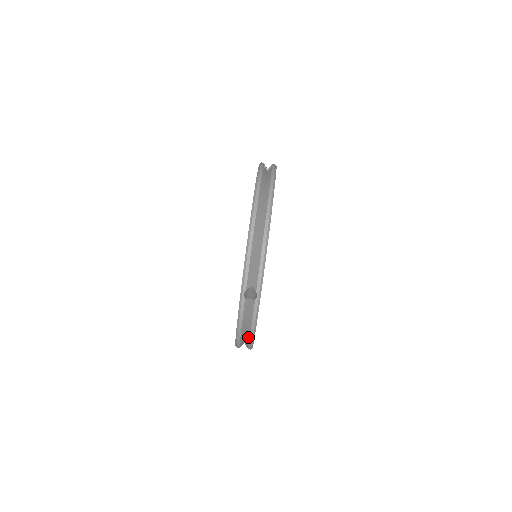
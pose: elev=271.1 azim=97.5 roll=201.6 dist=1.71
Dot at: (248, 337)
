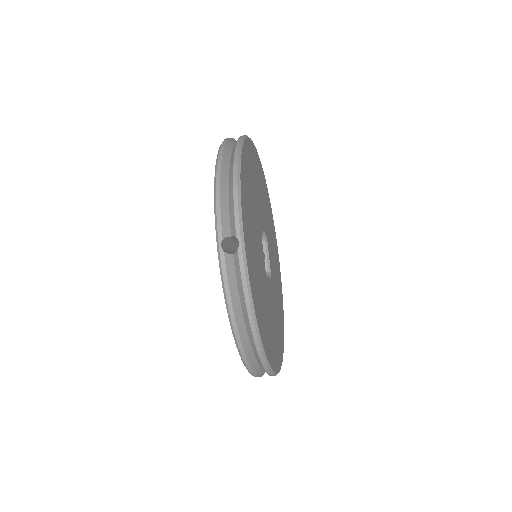
Dot at: occluded
